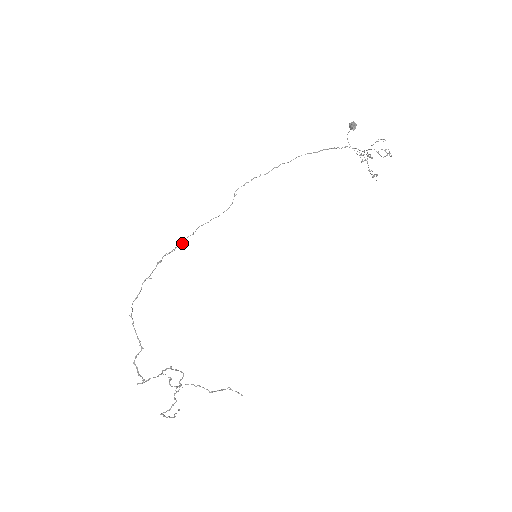
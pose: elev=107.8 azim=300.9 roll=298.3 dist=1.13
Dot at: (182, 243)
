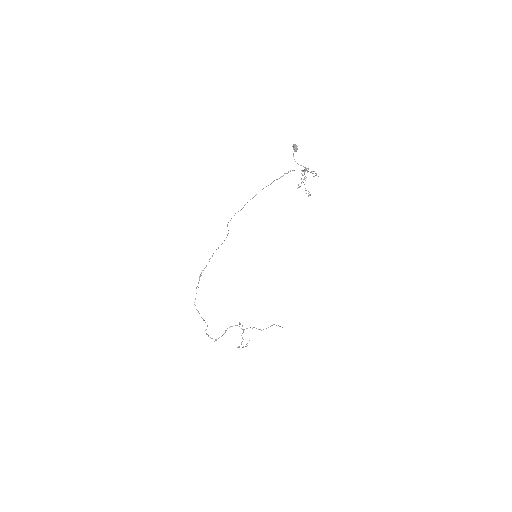
Dot at: occluded
